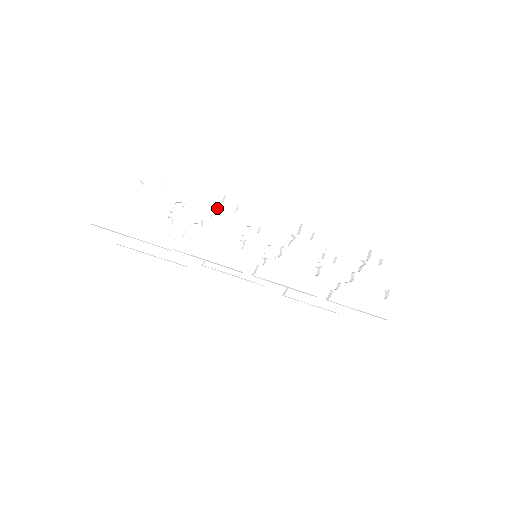
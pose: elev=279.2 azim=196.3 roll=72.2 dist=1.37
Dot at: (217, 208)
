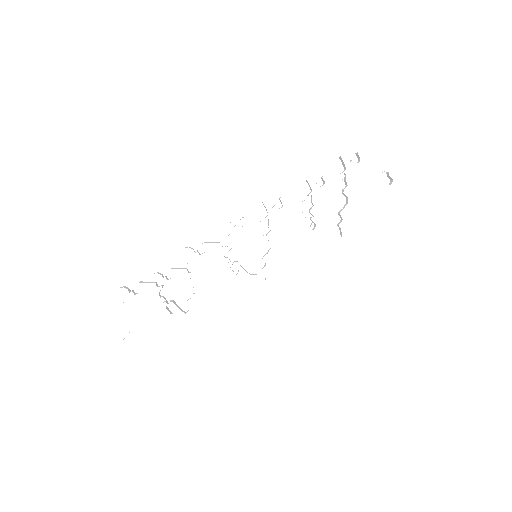
Dot at: occluded
